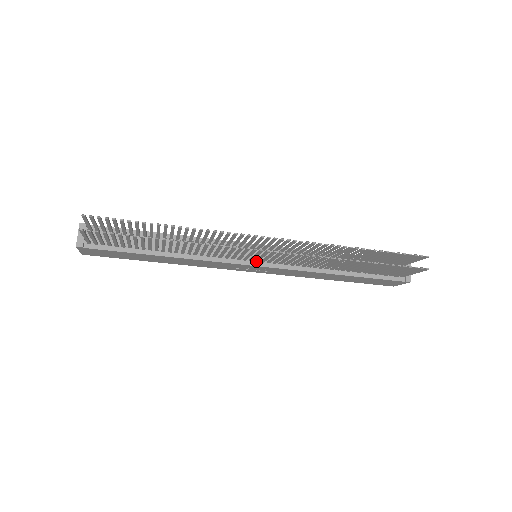
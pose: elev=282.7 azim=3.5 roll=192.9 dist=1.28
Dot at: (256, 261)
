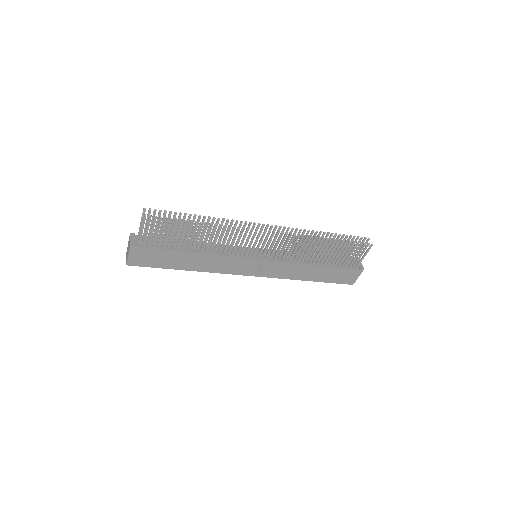
Dot at: (258, 256)
